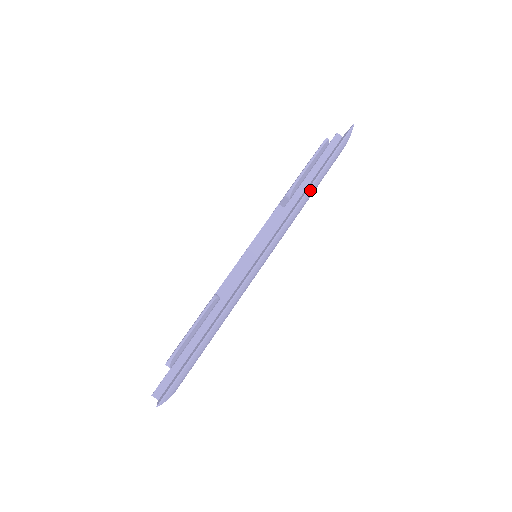
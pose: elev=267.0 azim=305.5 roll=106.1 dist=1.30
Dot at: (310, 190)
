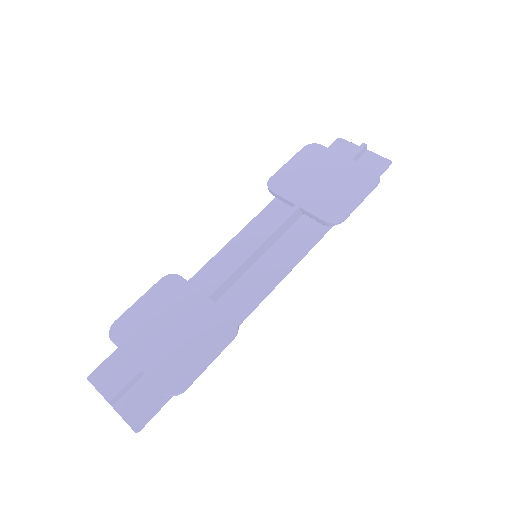
Dot at: occluded
